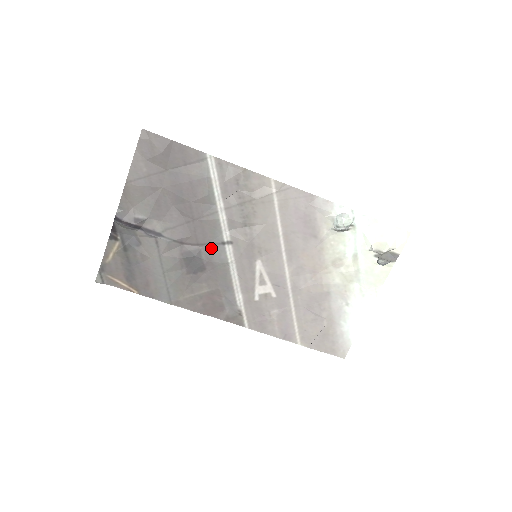
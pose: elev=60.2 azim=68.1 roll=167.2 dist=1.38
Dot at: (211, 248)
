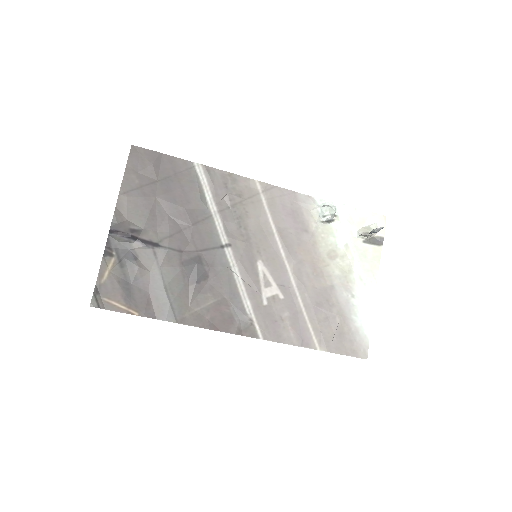
Dot at: (211, 253)
